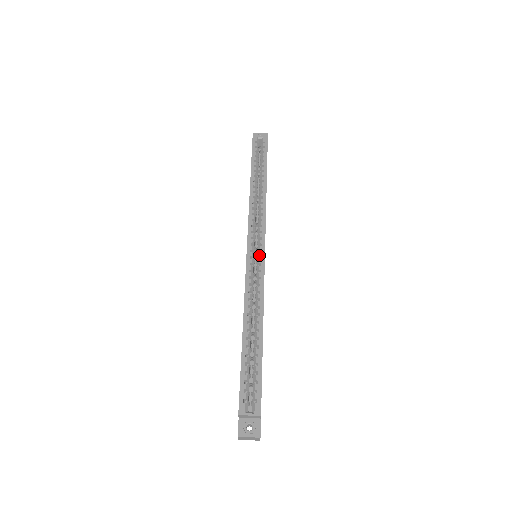
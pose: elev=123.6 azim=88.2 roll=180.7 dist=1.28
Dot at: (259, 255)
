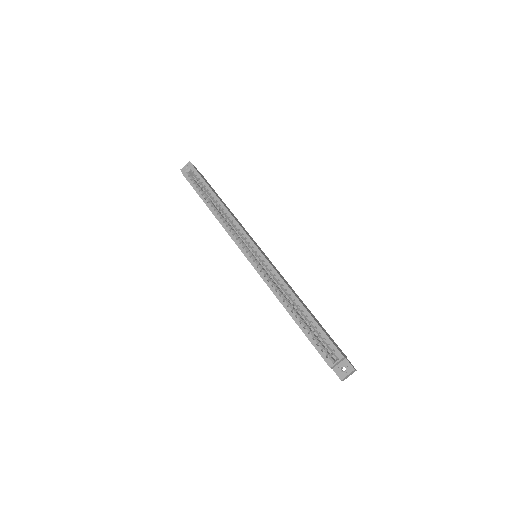
Dot at: (257, 255)
